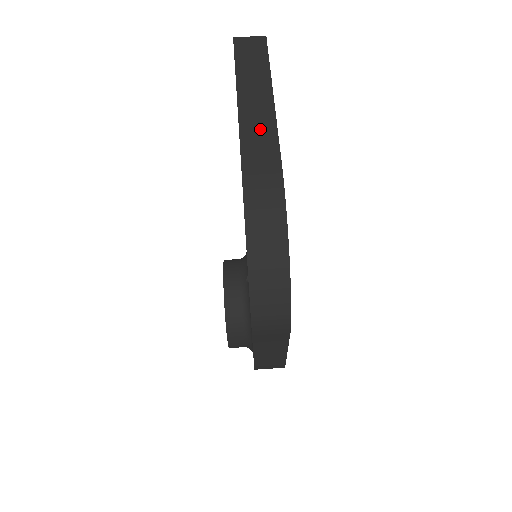
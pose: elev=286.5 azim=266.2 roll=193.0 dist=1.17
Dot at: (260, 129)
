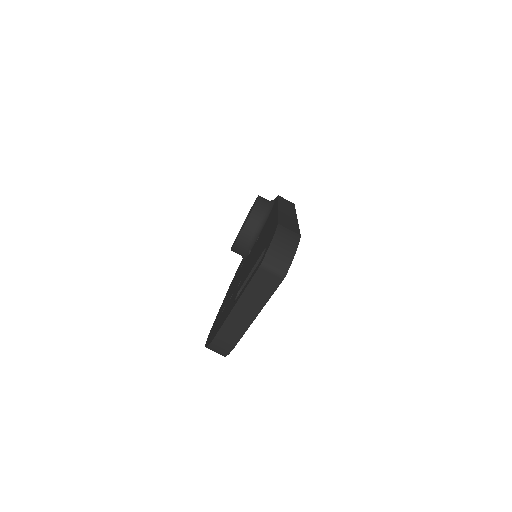
Dot at: (236, 328)
